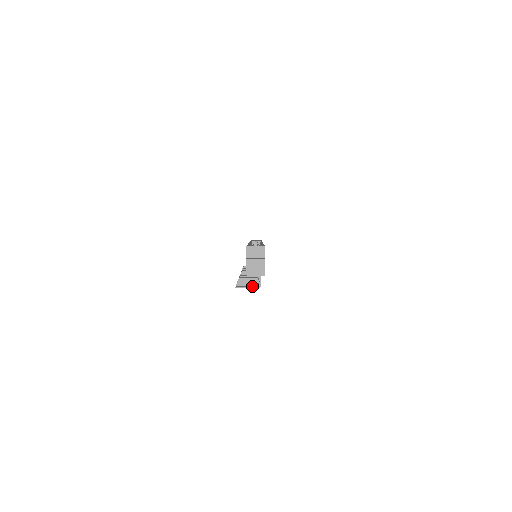
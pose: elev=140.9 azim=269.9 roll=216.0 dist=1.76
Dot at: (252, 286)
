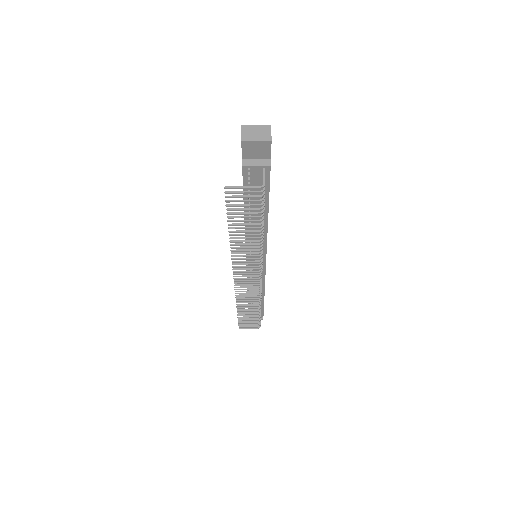
Dot at: (251, 191)
